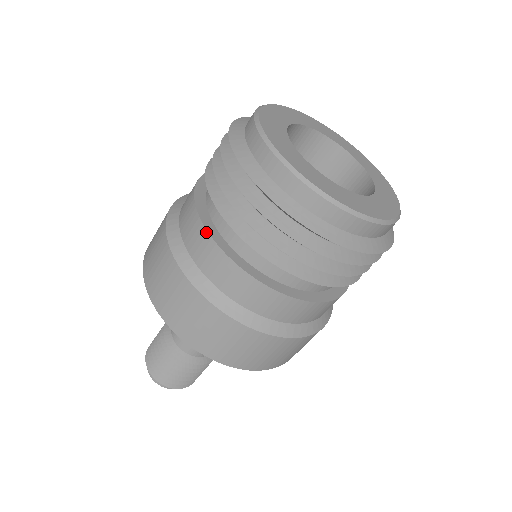
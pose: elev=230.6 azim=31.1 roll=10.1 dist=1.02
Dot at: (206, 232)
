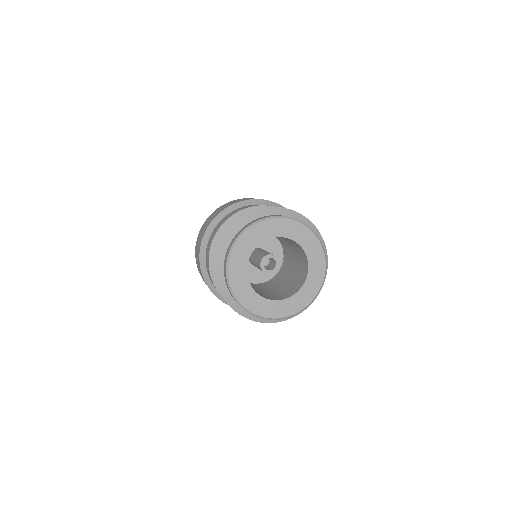
Dot at: (208, 266)
